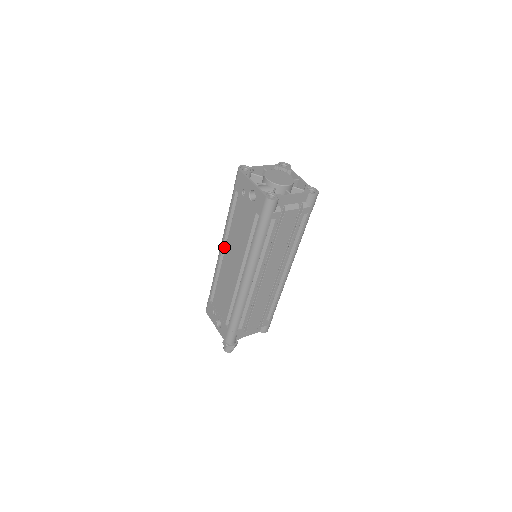
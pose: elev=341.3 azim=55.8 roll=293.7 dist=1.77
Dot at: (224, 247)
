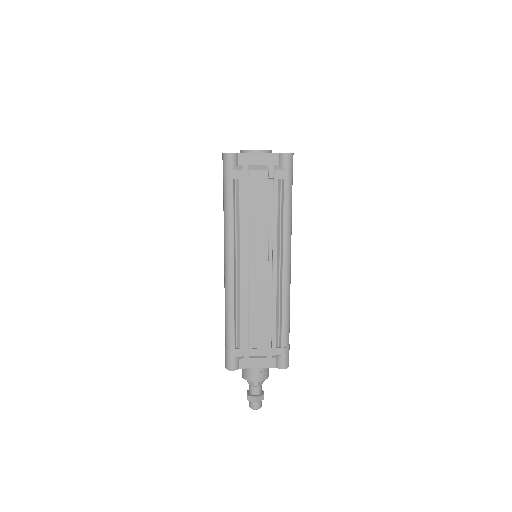
Dot at: occluded
